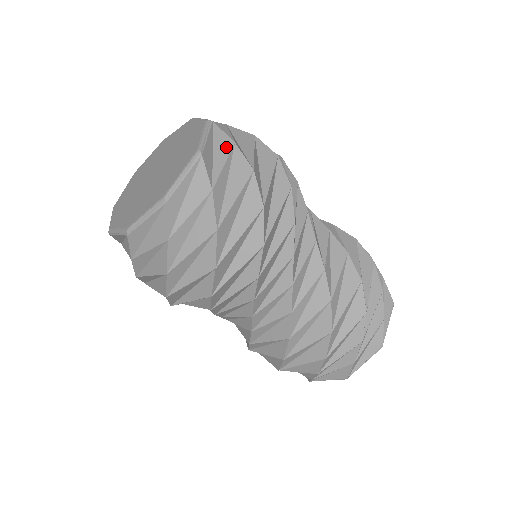
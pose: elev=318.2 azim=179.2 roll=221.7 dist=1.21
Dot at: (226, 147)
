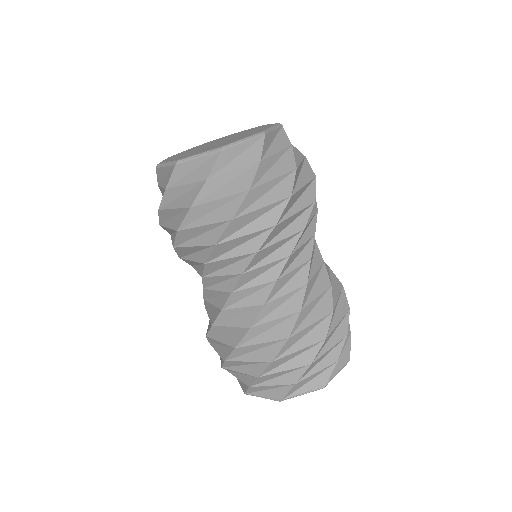
Dot at: occluded
